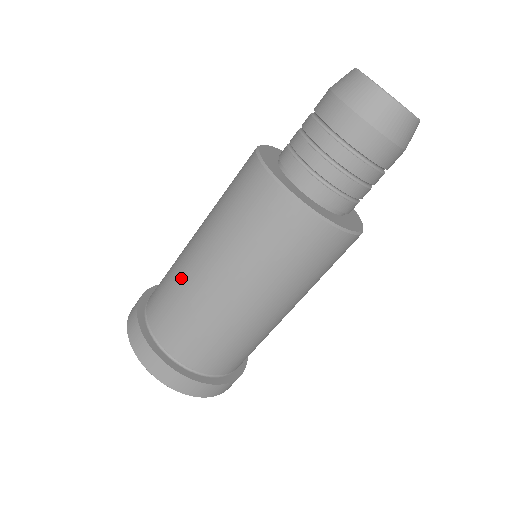
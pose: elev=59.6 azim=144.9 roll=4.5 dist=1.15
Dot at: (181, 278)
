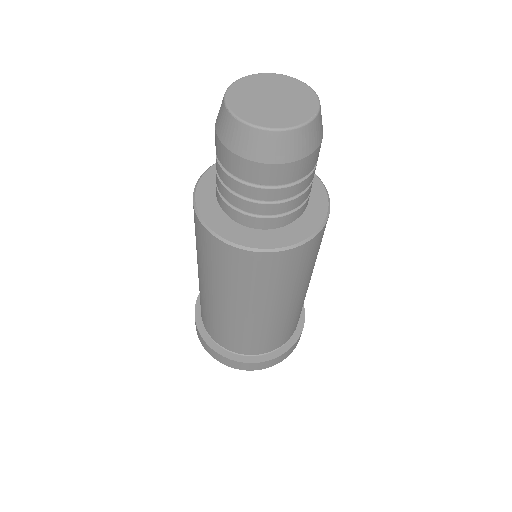
Dot at: (204, 301)
